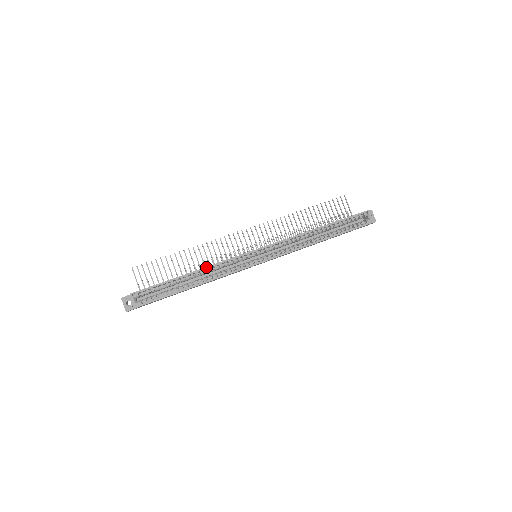
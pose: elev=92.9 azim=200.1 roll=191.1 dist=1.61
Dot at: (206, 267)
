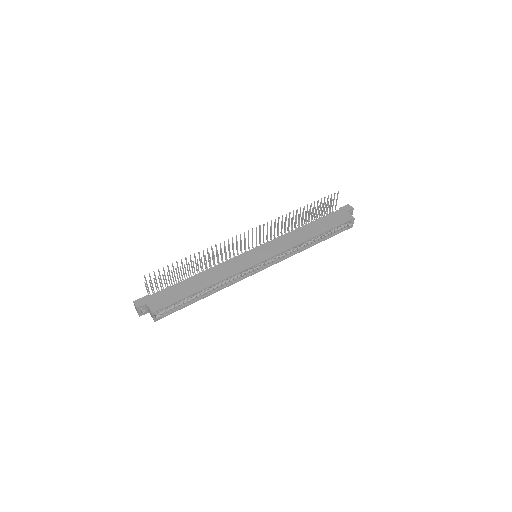
Dot at: occluded
